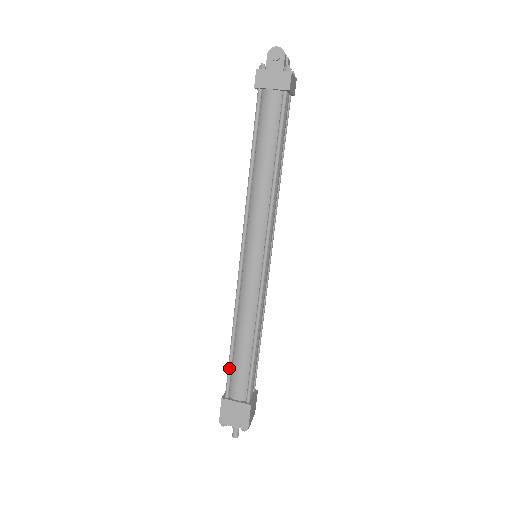
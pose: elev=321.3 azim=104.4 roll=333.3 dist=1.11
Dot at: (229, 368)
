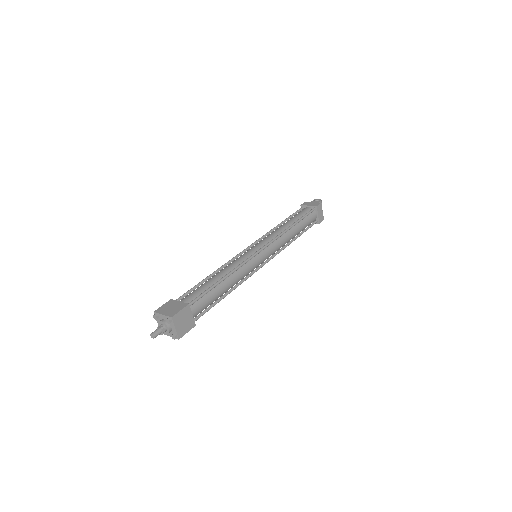
Dot at: (193, 287)
